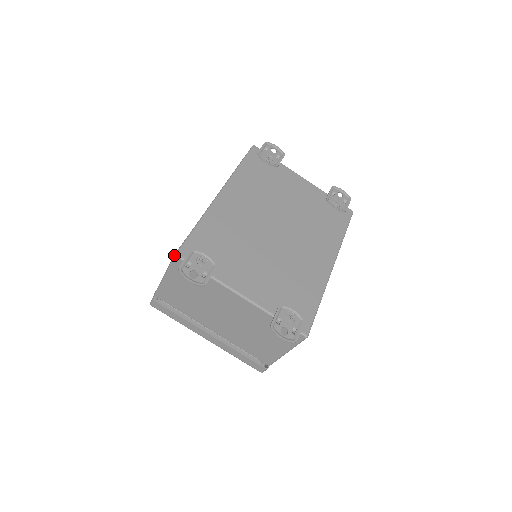
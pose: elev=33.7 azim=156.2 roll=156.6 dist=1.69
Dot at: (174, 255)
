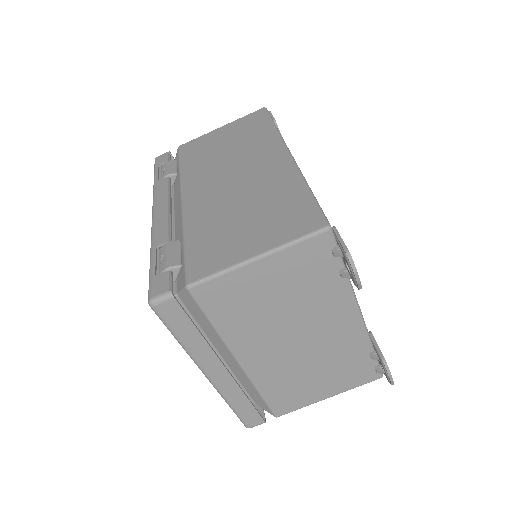
Dot at: (326, 227)
